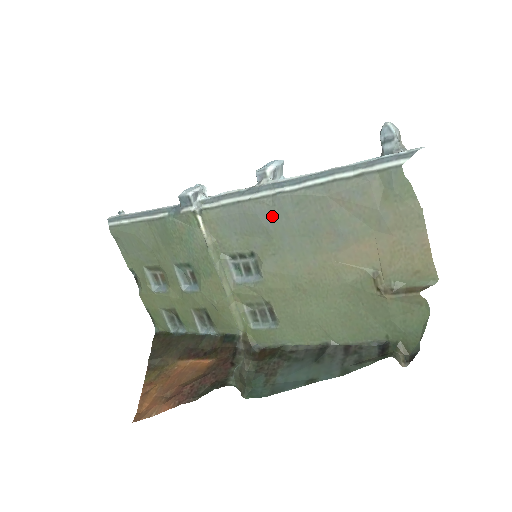
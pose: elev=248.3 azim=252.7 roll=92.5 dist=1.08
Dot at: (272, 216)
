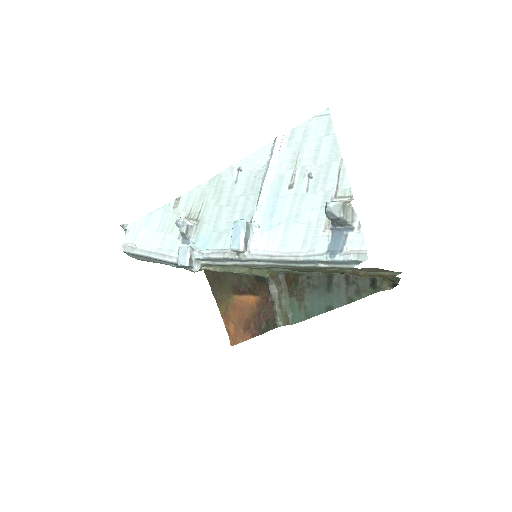
Dot at: occluded
